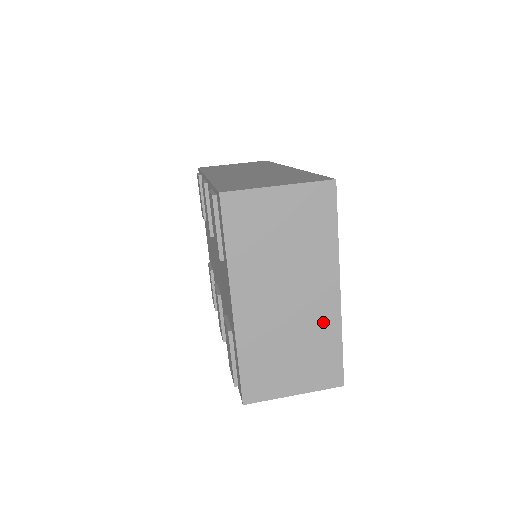
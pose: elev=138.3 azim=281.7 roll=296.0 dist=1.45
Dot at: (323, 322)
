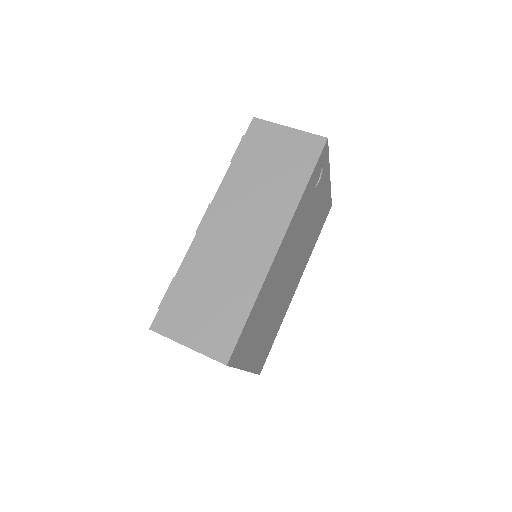
Dot at: occluded
